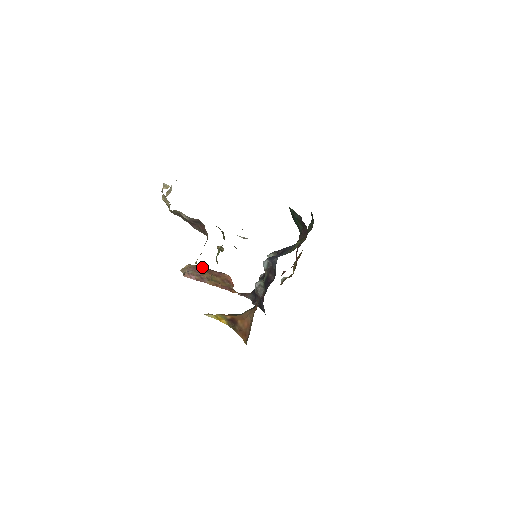
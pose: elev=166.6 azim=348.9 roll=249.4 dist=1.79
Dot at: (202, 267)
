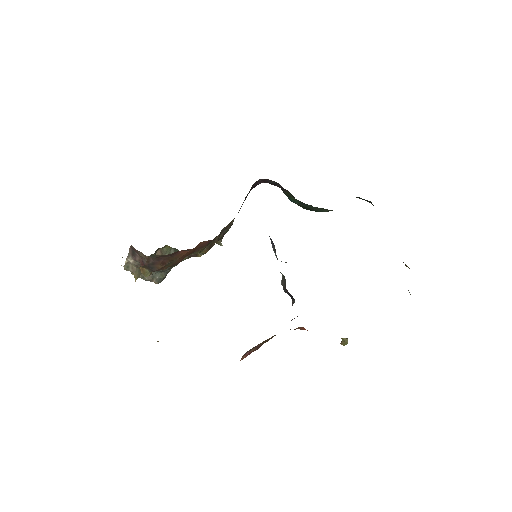
Dot at: occluded
